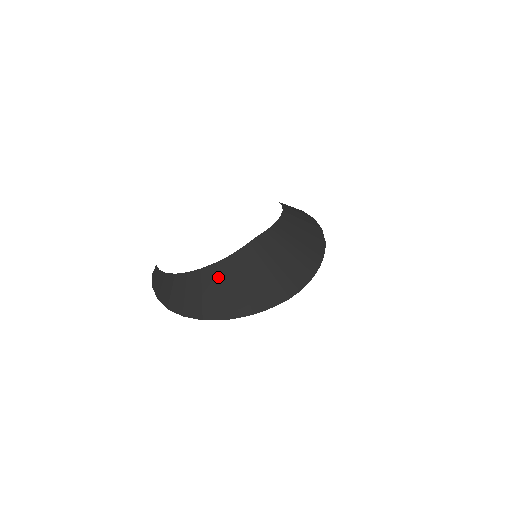
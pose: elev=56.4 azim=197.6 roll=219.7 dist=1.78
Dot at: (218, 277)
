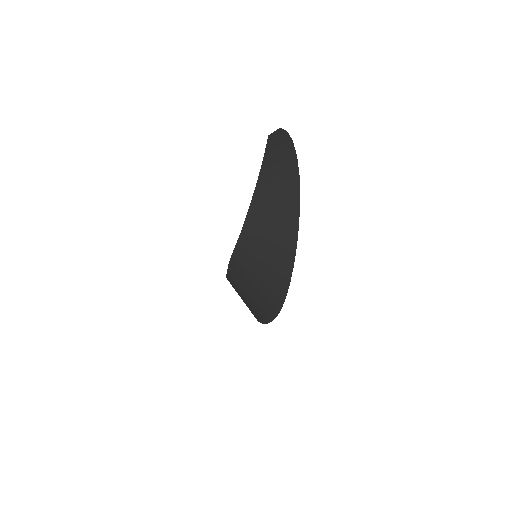
Dot at: occluded
